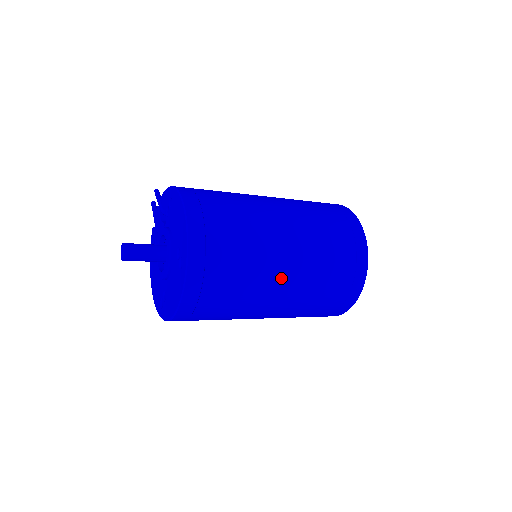
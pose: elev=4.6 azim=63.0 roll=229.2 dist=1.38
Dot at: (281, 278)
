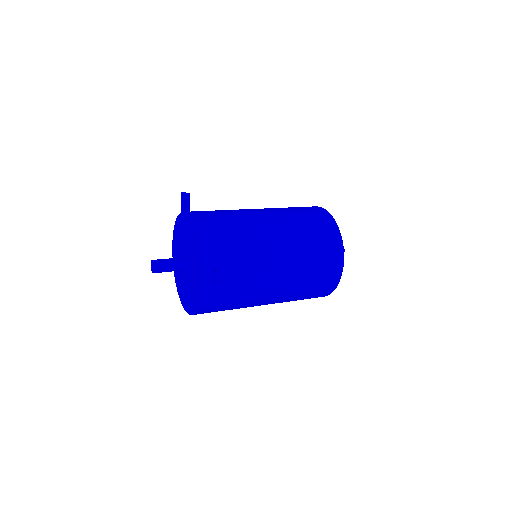
Dot at: occluded
